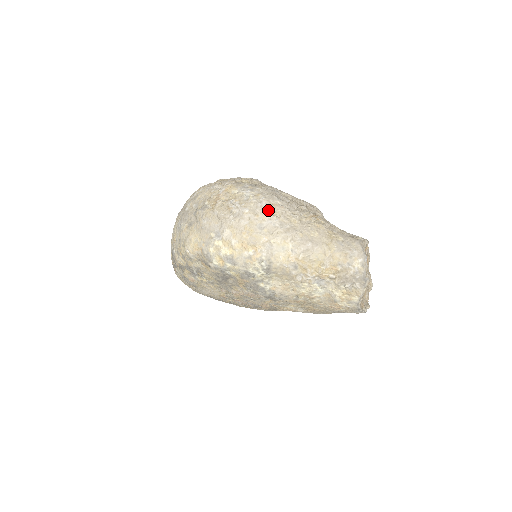
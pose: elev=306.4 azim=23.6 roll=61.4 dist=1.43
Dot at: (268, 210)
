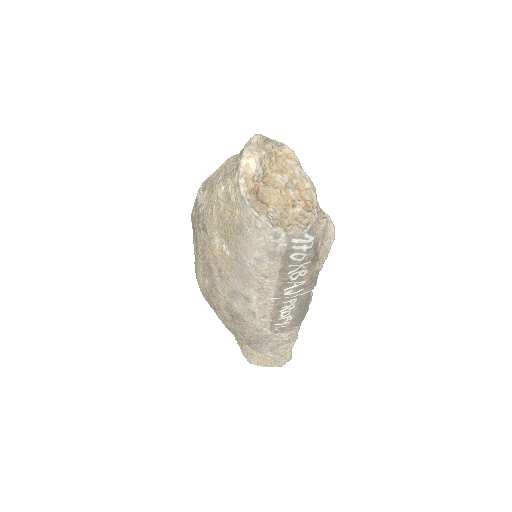
Dot at: occluded
